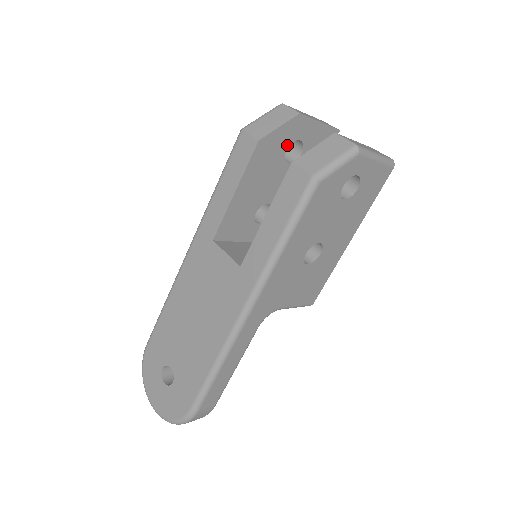
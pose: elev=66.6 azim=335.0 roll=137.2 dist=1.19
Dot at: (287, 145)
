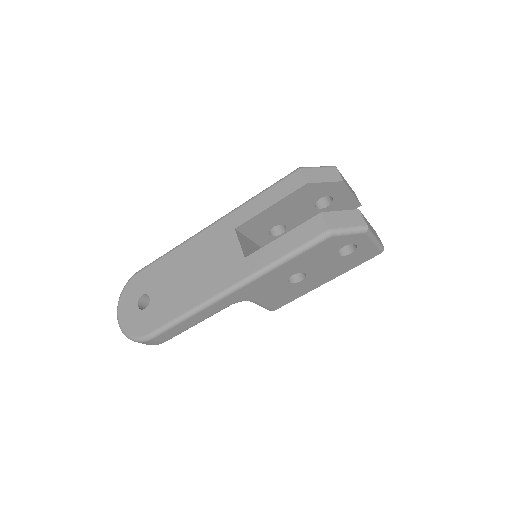
Dot at: (322, 196)
